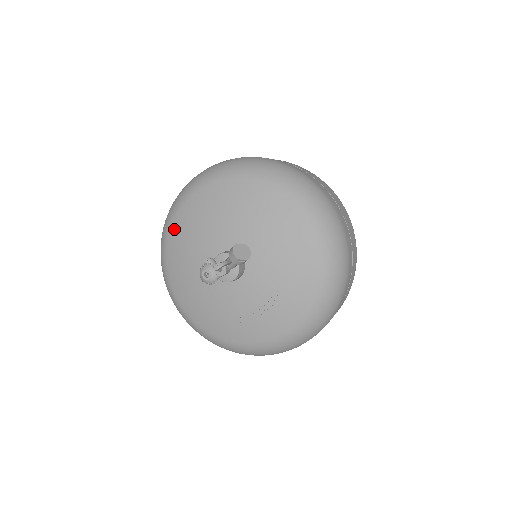
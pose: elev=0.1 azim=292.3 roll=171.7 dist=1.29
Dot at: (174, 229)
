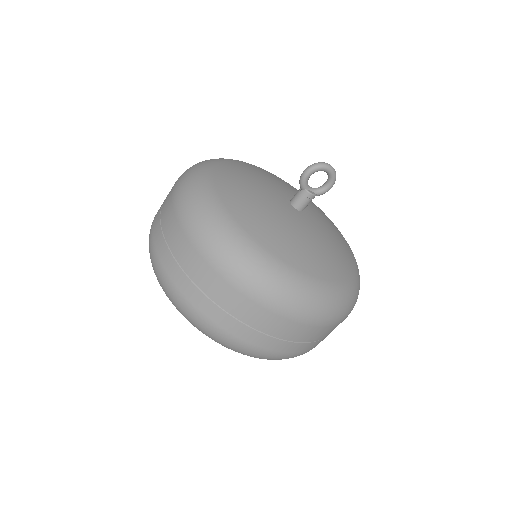
Dot at: occluded
